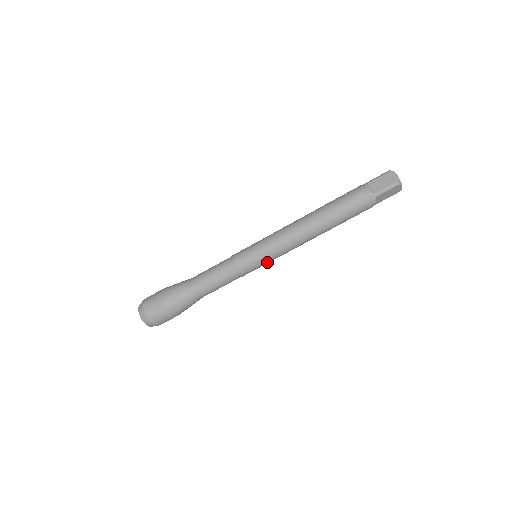
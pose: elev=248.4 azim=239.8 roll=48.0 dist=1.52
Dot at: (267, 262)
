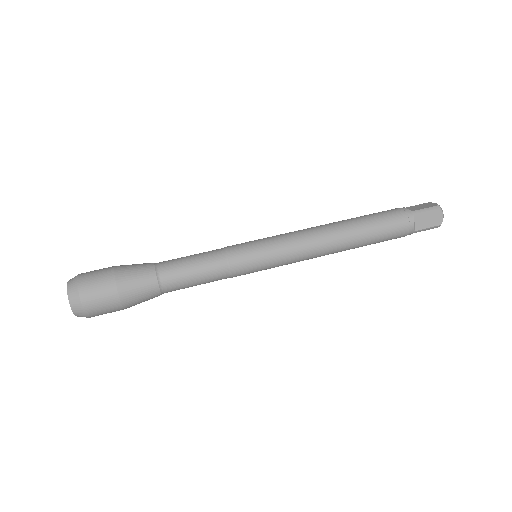
Dot at: (270, 260)
